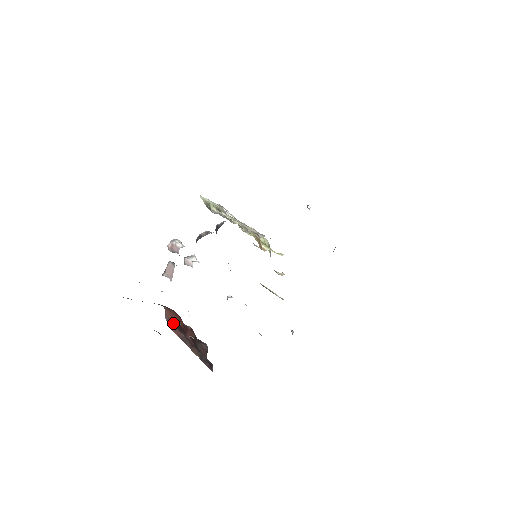
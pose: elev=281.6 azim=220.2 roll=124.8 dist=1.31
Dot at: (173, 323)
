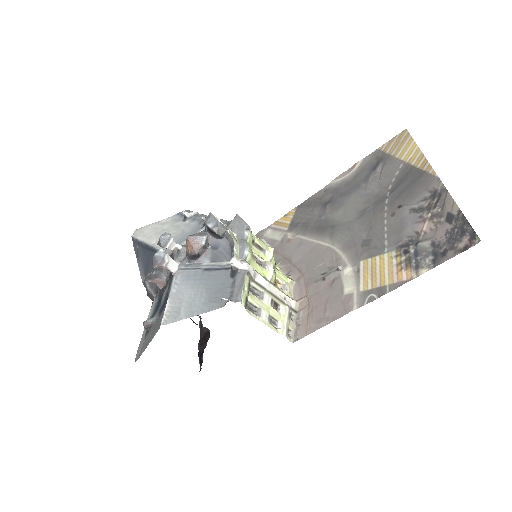
Dot at: occluded
